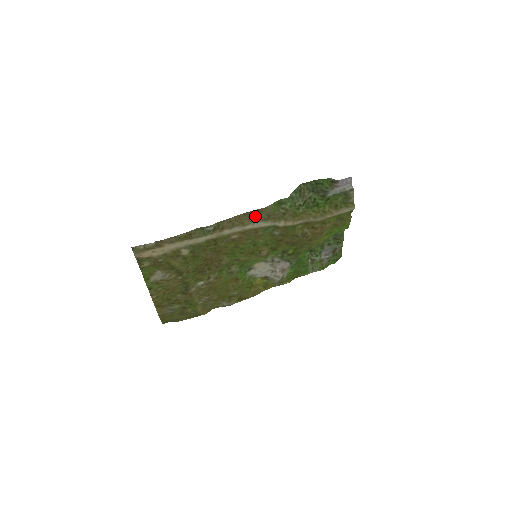
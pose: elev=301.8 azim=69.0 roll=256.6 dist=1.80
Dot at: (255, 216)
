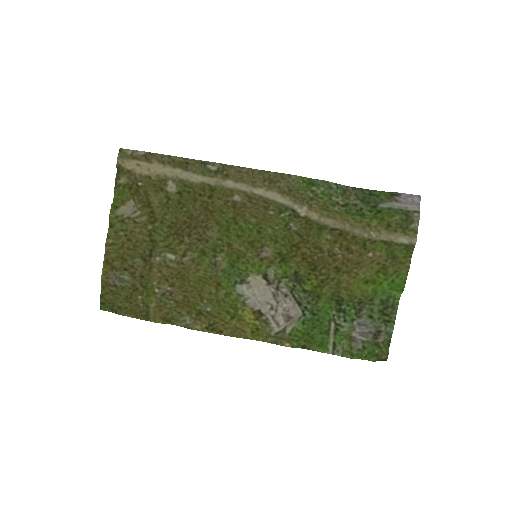
Dot at: (272, 180)
